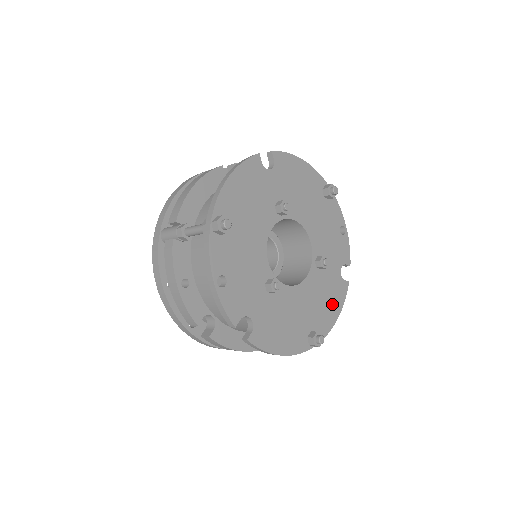
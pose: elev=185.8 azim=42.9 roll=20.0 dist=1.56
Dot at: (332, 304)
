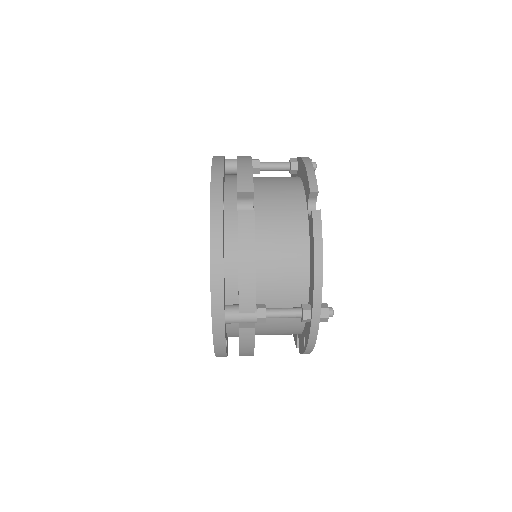
Dot at: occluded
